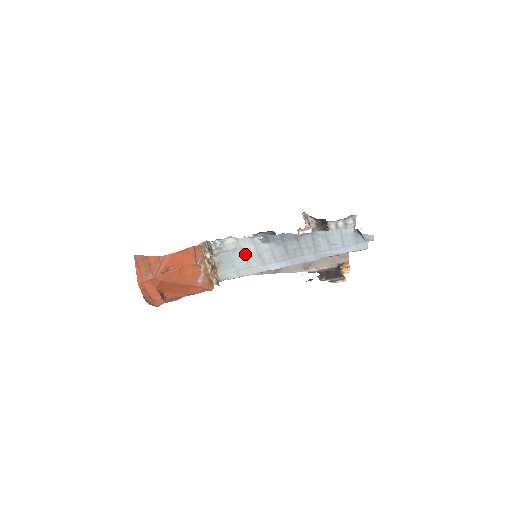
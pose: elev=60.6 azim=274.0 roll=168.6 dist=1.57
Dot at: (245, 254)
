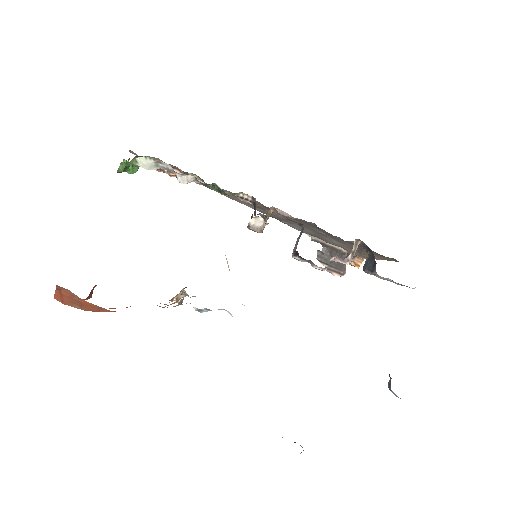
Dot at: occluded
